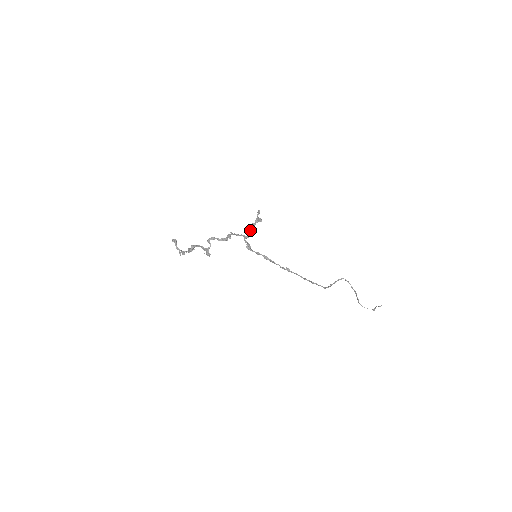
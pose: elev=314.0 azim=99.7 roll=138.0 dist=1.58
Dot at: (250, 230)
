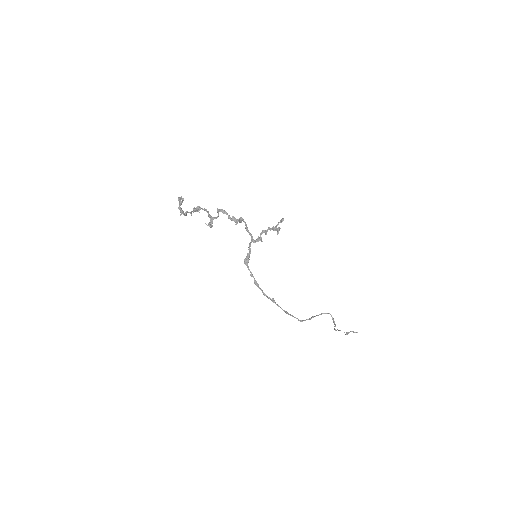
Dot at: (262, 233)
